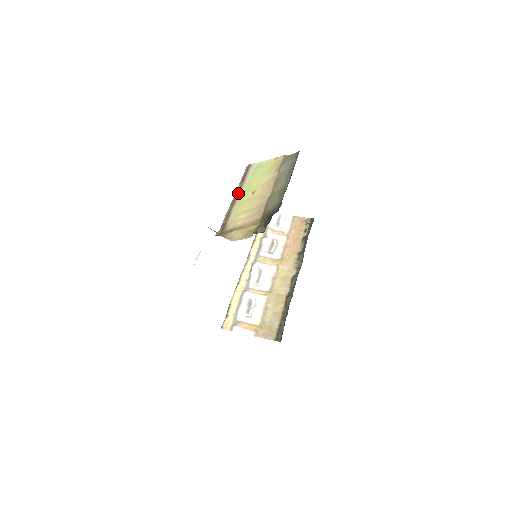
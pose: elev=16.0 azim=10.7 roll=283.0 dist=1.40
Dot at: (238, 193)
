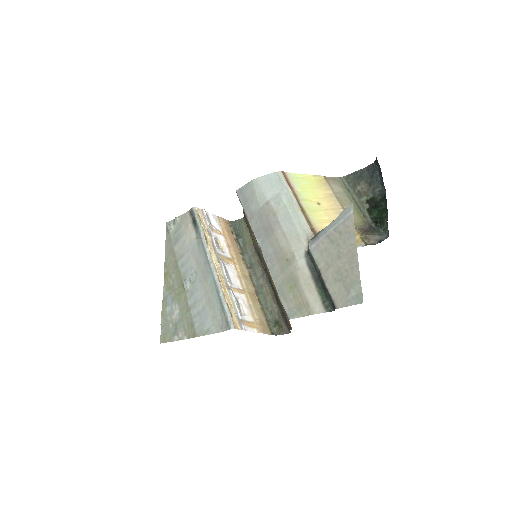
Dot at: (298, 200)
